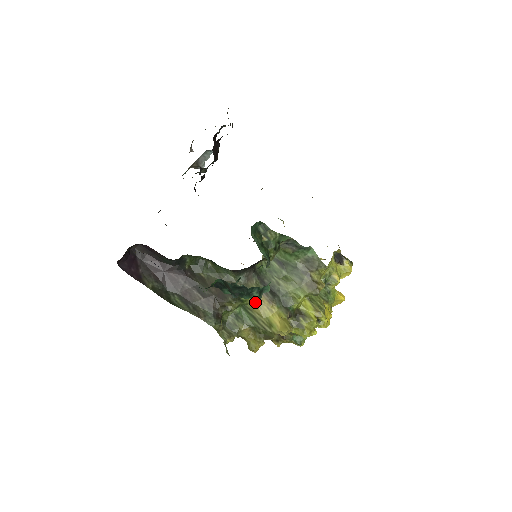
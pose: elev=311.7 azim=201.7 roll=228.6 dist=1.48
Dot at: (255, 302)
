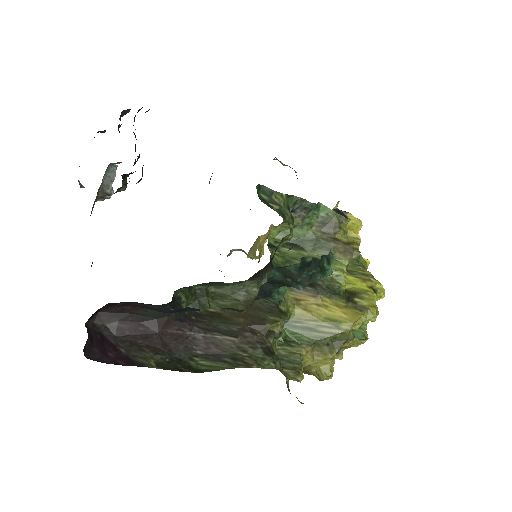
Dot at: (298, 308)
